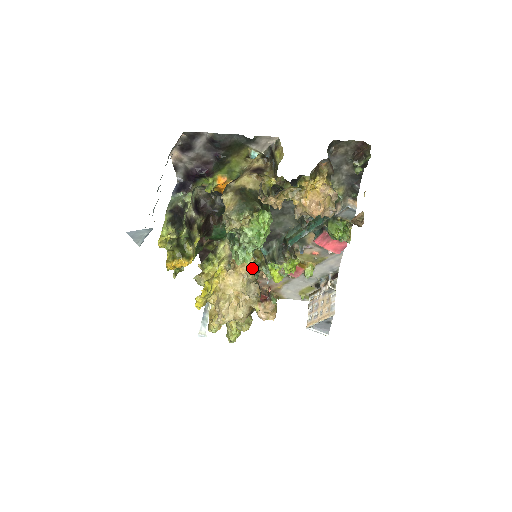
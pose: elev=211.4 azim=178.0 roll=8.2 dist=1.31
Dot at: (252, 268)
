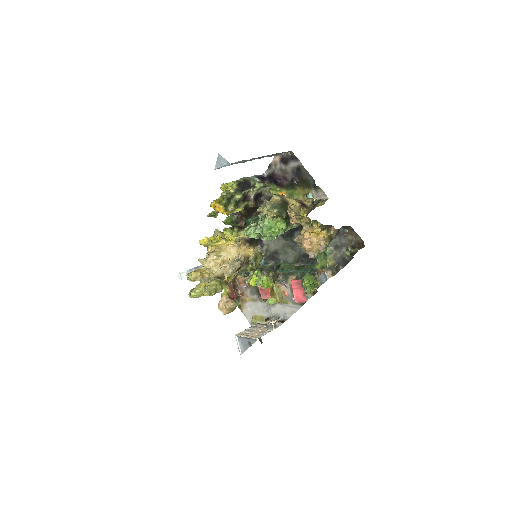
Dot at: (247, 258)
